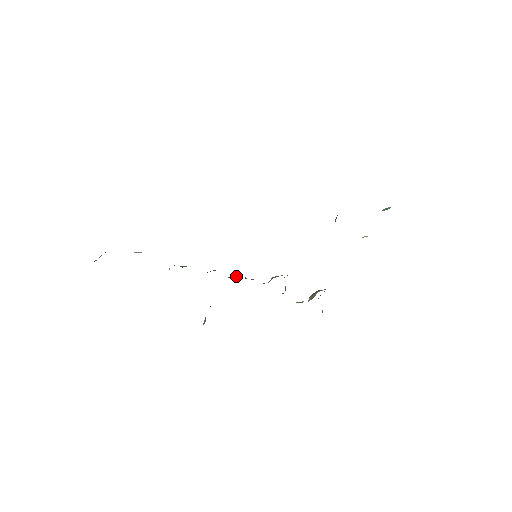
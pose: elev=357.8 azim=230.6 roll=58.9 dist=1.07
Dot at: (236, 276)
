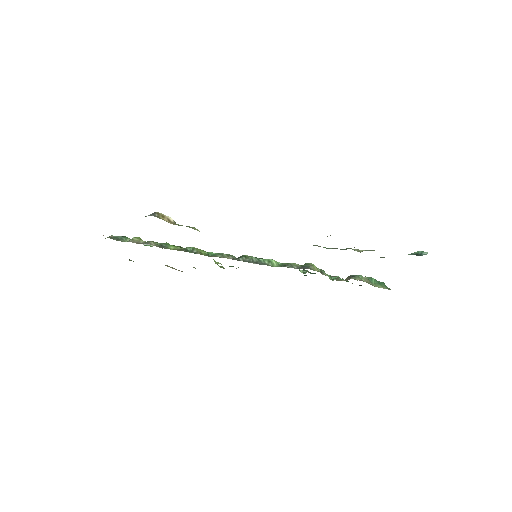
Dot at: (249, 257)
